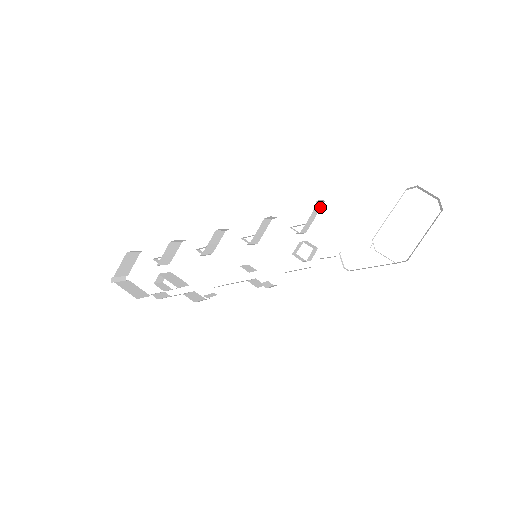
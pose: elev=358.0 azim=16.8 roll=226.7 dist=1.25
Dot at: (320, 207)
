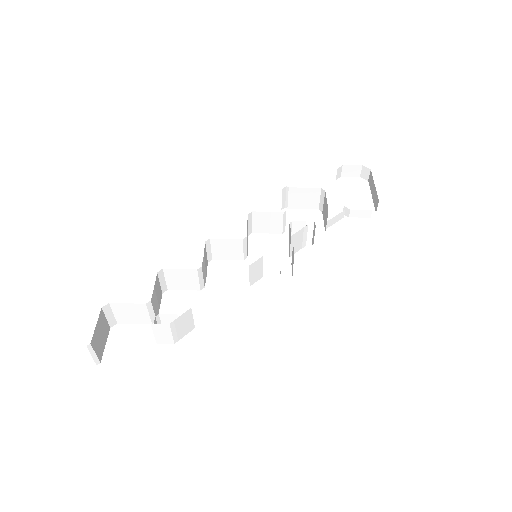
Dot at: occluded
